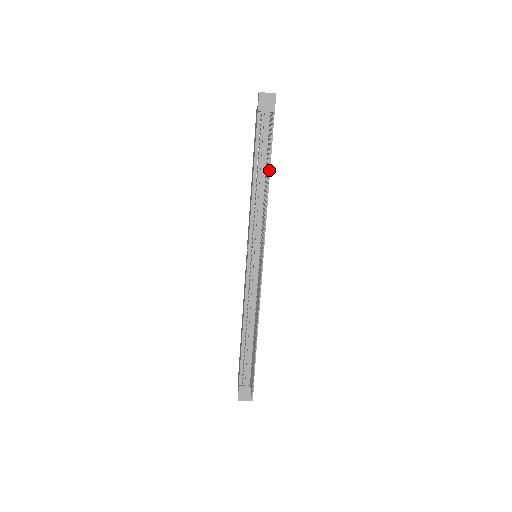
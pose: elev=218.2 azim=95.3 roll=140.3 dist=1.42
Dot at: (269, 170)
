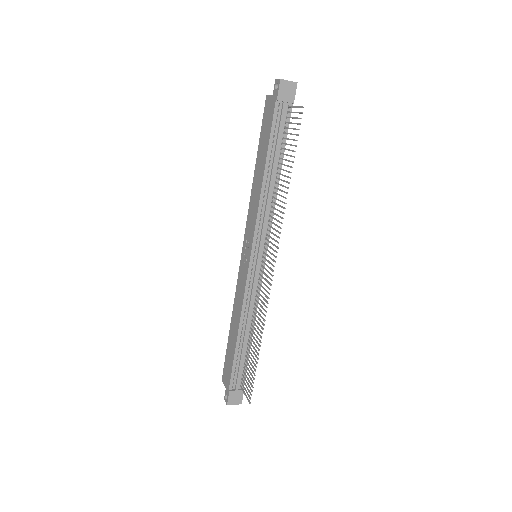
Dot at: (281, 166)
